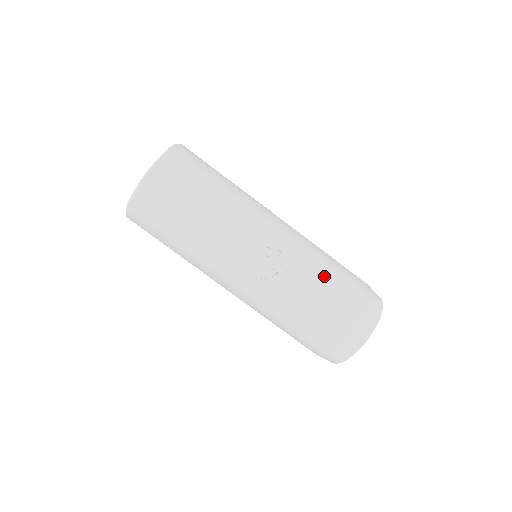
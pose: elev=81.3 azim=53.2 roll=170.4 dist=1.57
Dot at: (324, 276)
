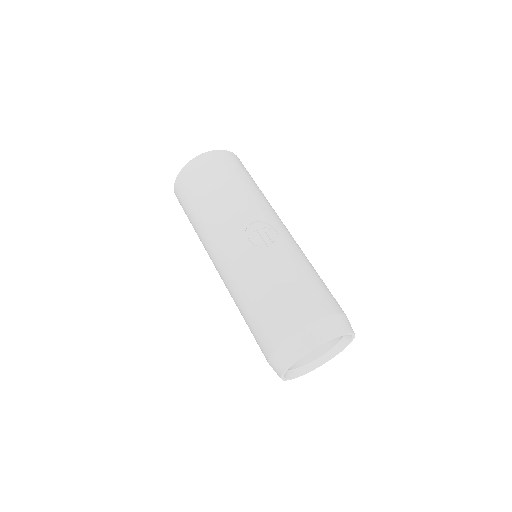
Dot at: (307, 272)
